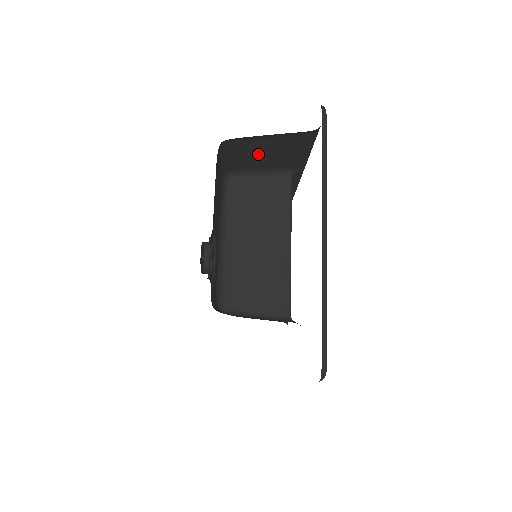
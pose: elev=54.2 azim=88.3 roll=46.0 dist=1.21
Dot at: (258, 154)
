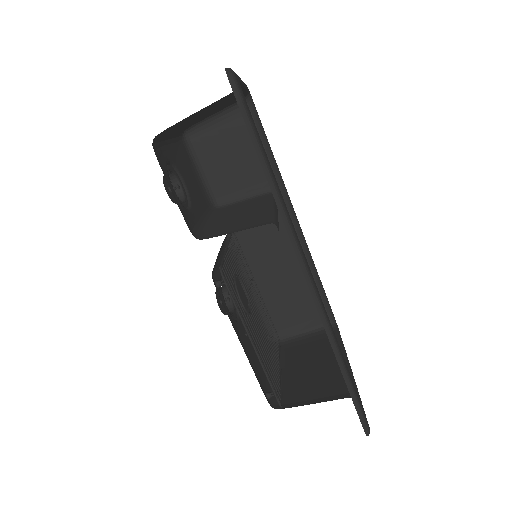
Dot at: (226, 161)
